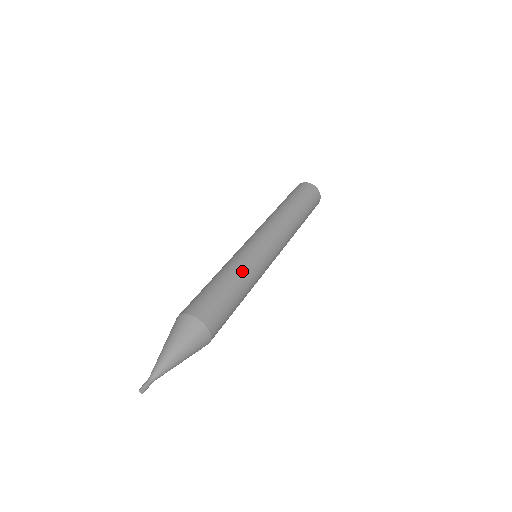
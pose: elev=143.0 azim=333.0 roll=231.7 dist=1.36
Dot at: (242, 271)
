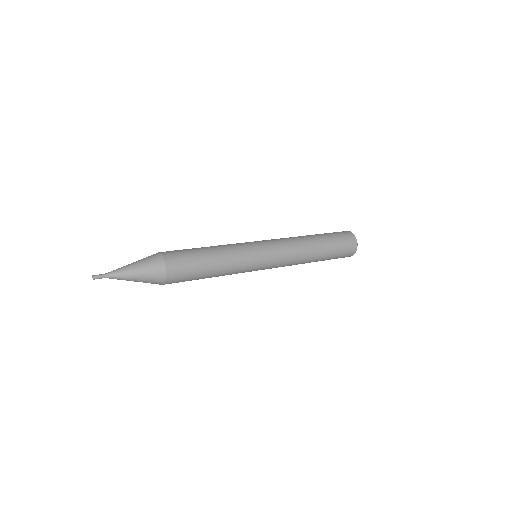
Dot at: (221, 245)
